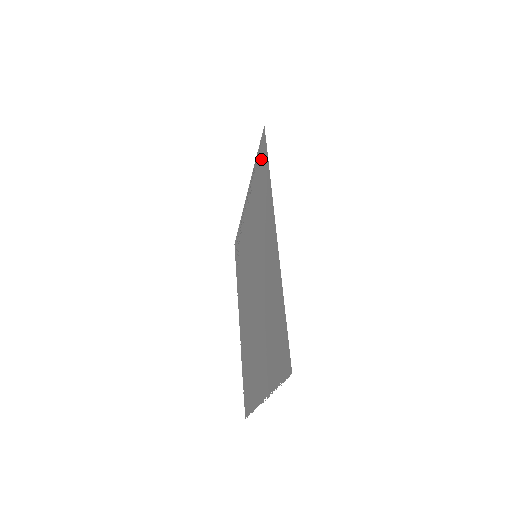
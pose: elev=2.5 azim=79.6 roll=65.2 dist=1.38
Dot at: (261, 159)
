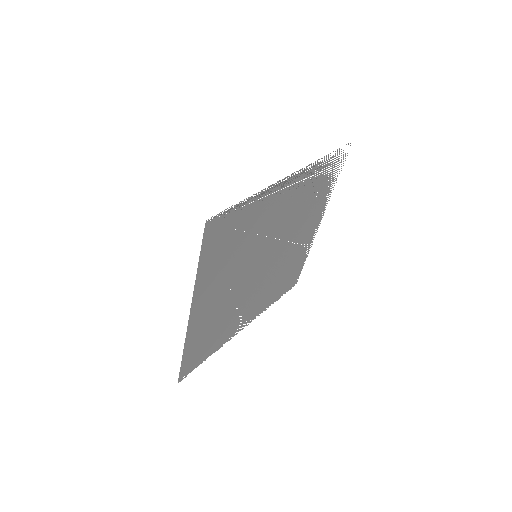
Dot at: (224, 226)
